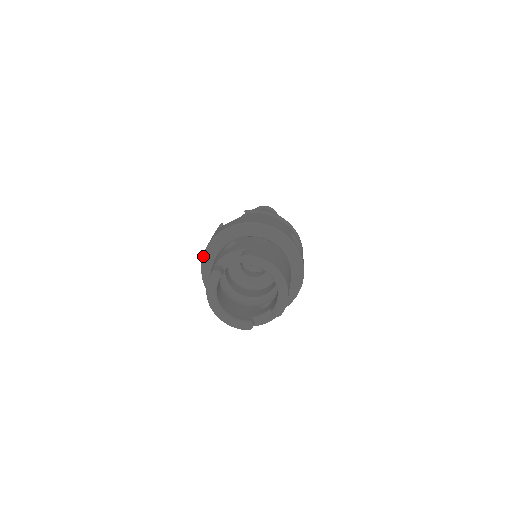
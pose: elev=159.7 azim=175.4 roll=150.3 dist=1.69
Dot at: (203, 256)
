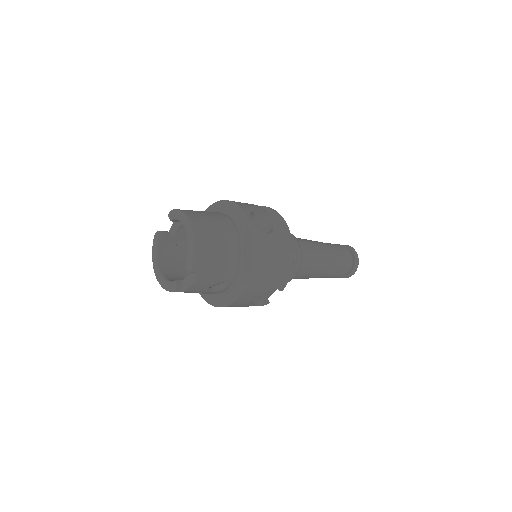
Dot at: occluded
